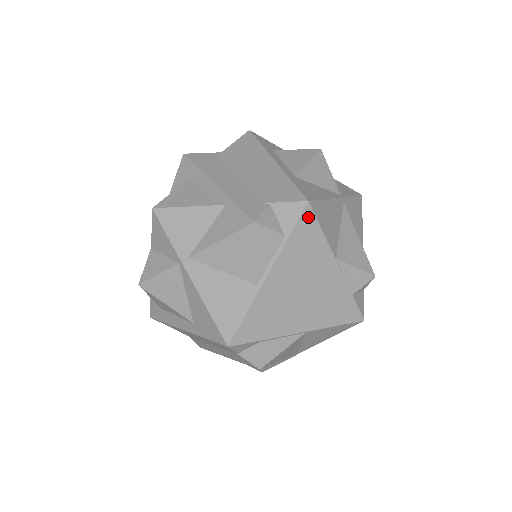
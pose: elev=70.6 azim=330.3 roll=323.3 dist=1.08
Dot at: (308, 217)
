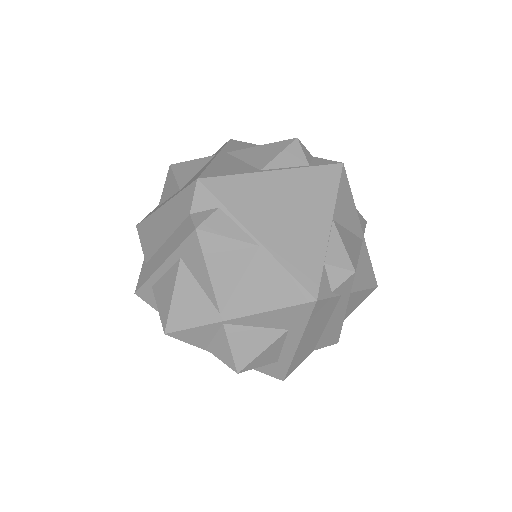
Dot at: (335, 171)
